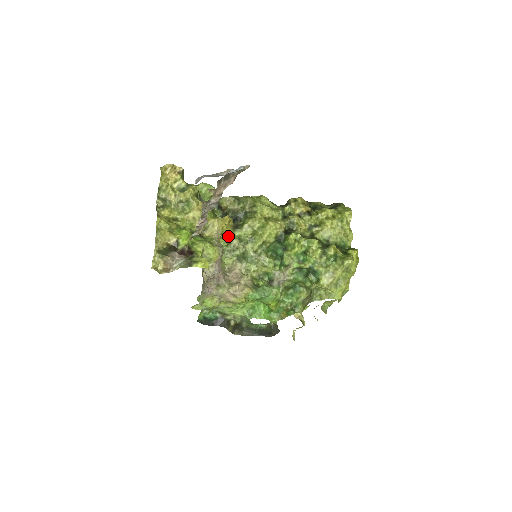
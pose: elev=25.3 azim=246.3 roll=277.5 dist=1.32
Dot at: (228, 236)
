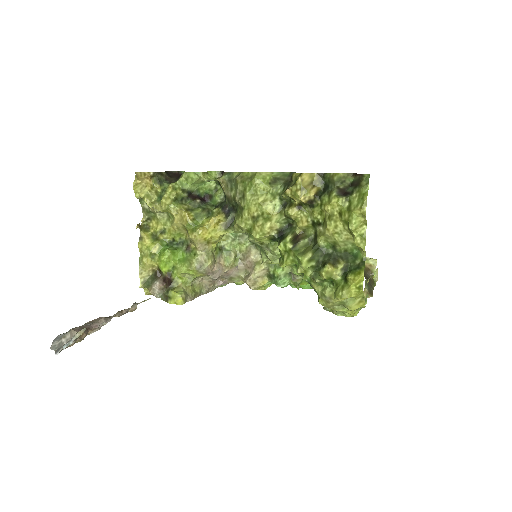
Dot at: occluded
